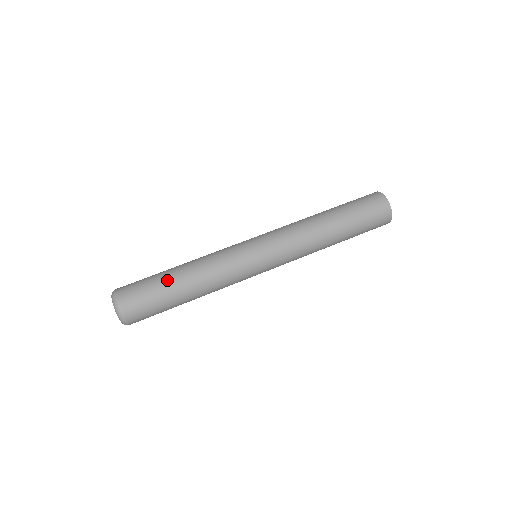
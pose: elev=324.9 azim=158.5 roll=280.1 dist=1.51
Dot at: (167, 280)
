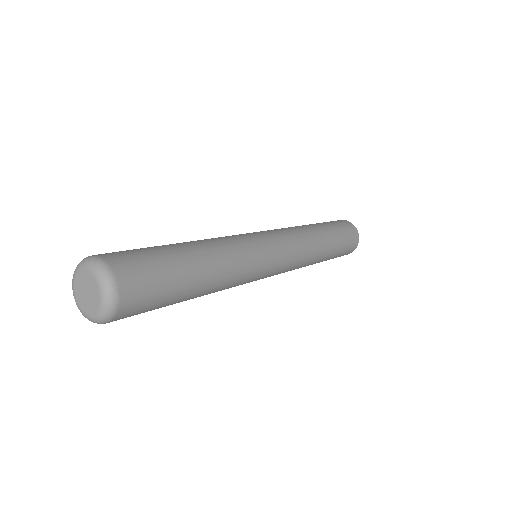
Dot at: (167, 245)
